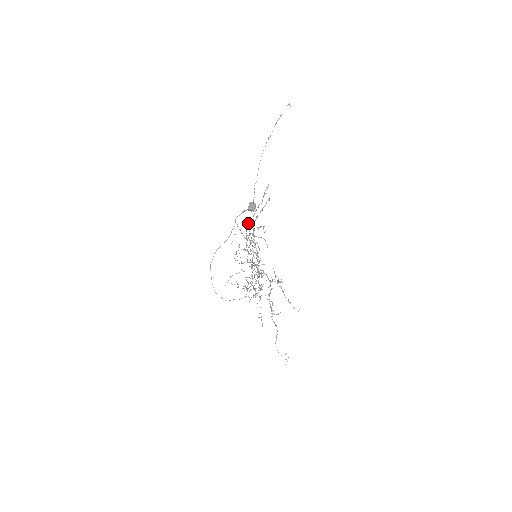
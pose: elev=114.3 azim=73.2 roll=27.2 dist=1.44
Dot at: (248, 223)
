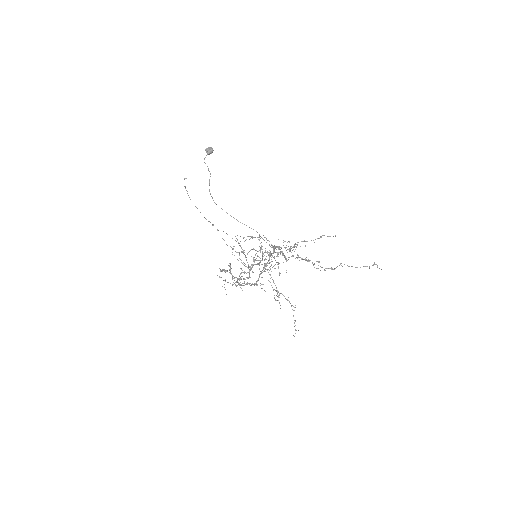
Dot at: occluded
